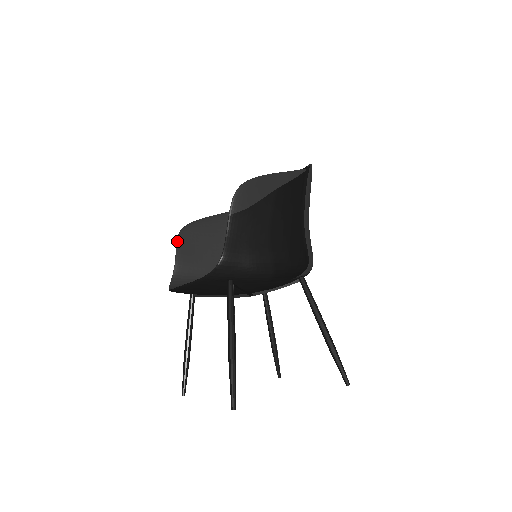
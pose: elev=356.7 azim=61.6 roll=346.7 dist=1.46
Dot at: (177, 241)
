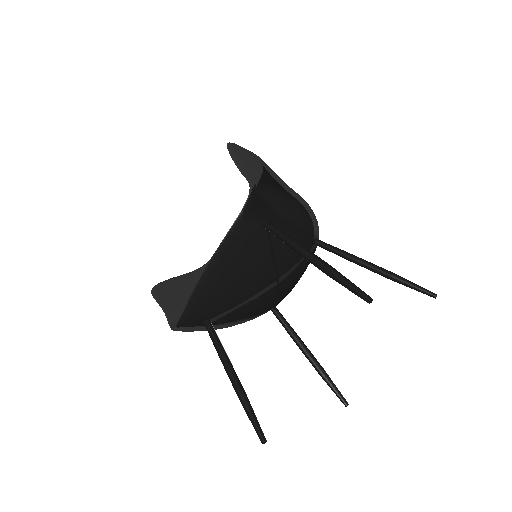
Dot at: (154, 297)
